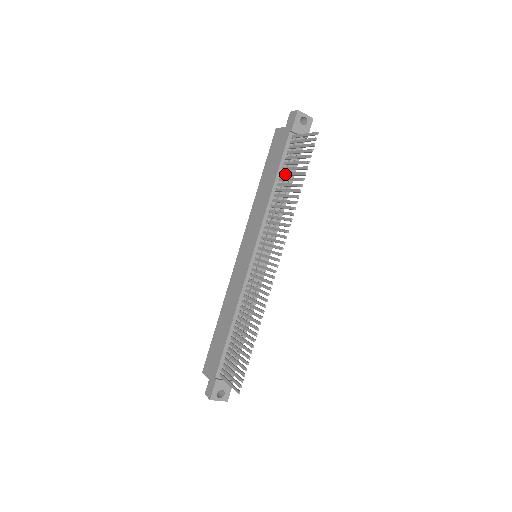
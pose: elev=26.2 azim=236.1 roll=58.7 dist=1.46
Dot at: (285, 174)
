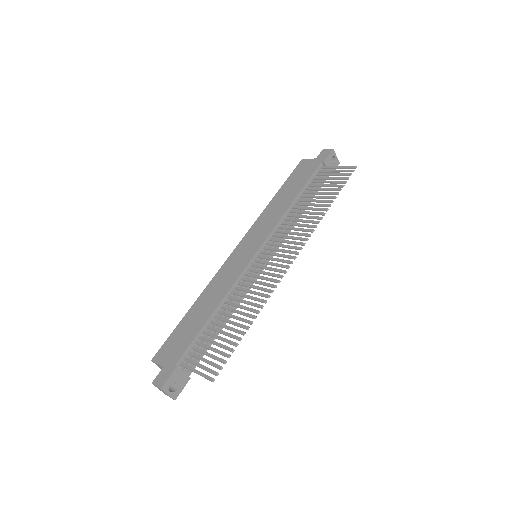
Dot at: (310, 192)
